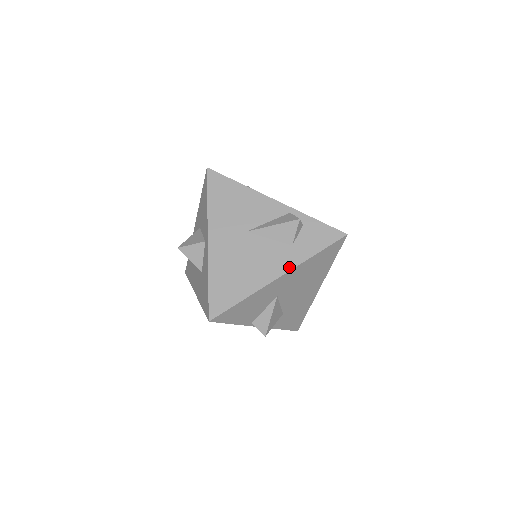
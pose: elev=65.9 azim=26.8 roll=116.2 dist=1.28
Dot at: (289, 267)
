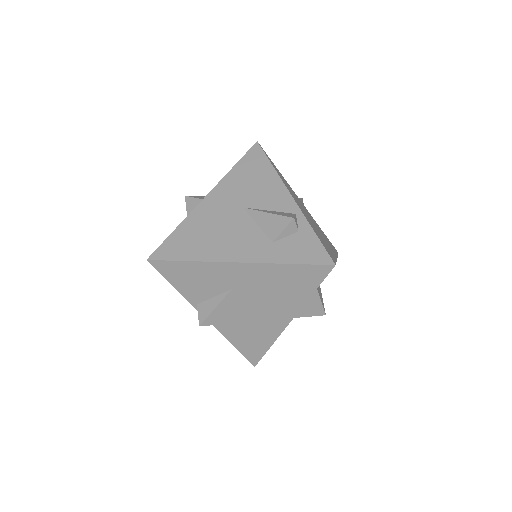
Dot at: (253, 259)
